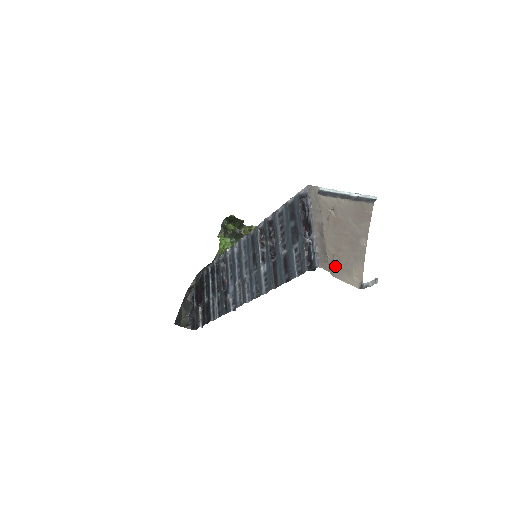
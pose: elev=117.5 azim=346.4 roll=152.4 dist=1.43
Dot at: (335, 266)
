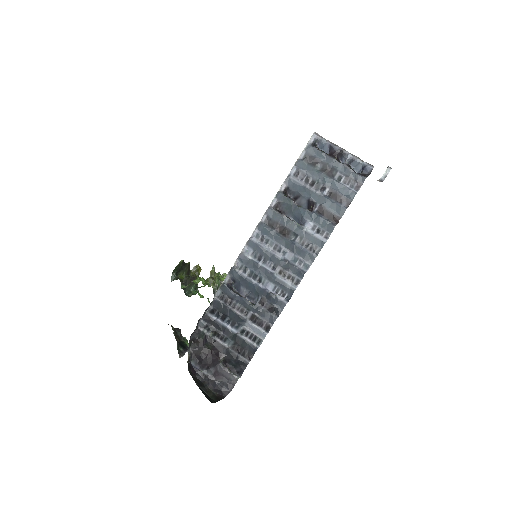
Dot at: occluded
